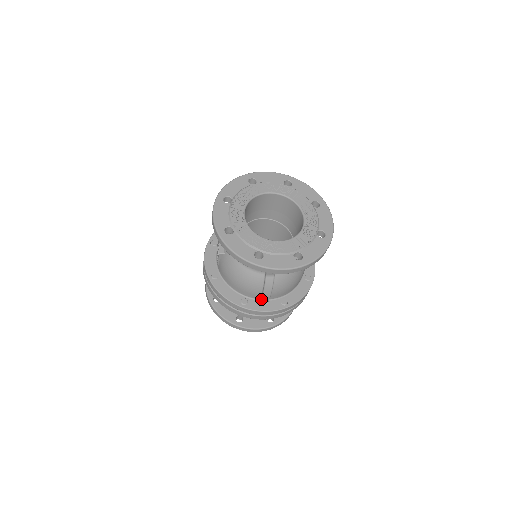
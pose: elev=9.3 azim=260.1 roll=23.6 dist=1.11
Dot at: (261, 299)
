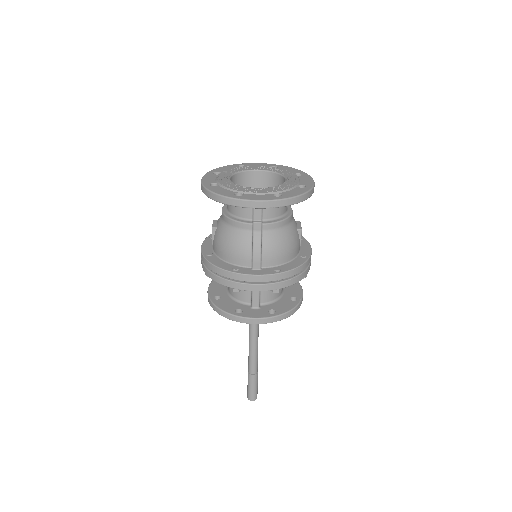
Dot at: (252, 264)
